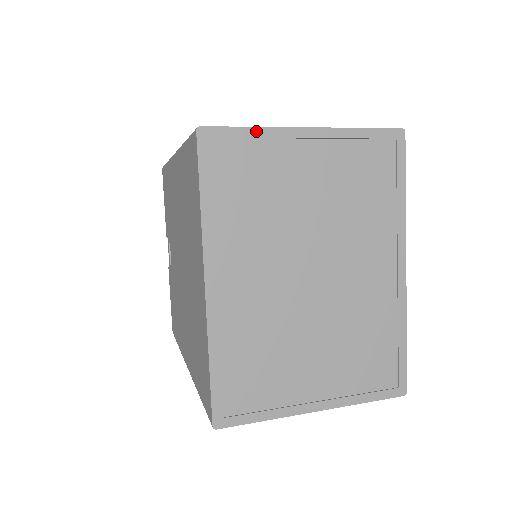
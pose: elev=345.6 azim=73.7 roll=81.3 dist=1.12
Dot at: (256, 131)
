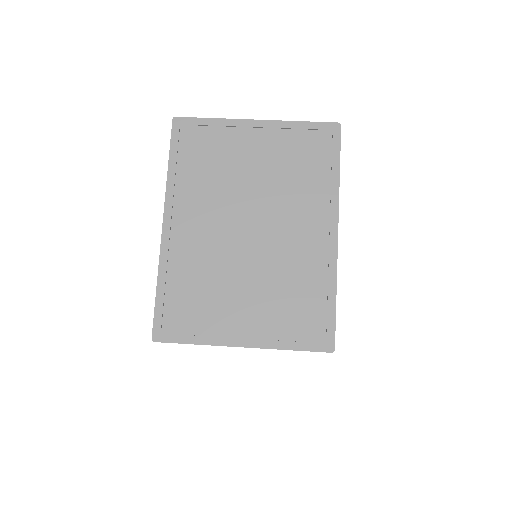
Dot at: (216, 121)
